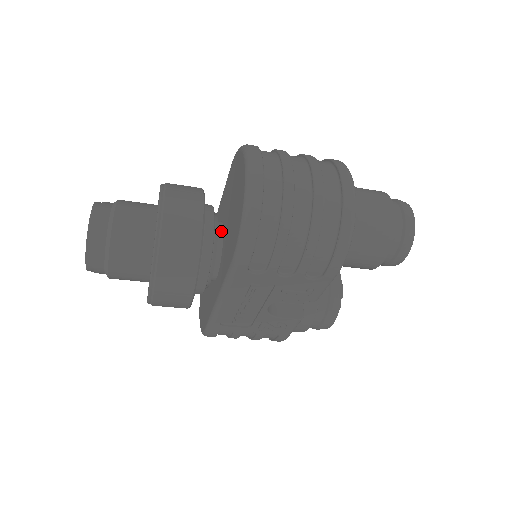
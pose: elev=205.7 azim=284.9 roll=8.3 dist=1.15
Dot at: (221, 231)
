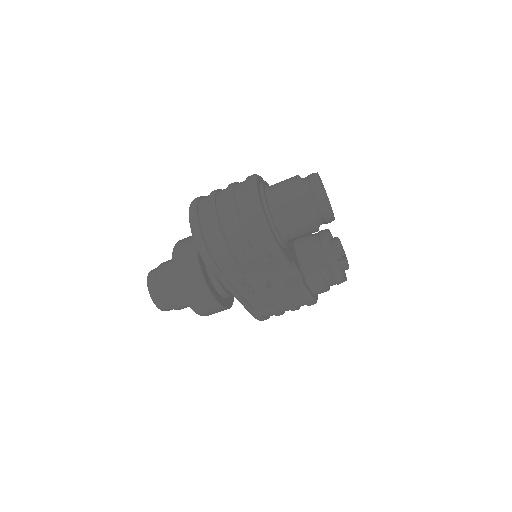
Dot at: occluded
